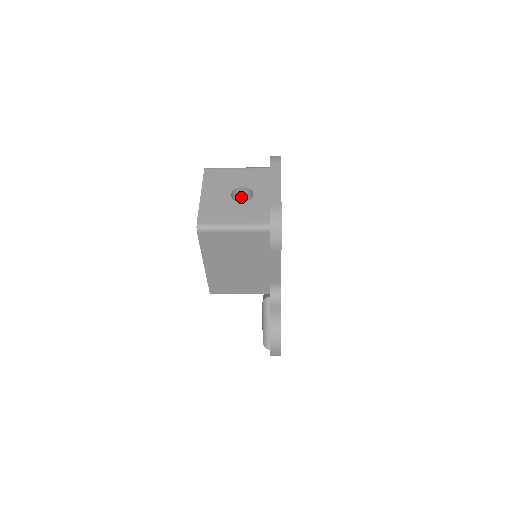
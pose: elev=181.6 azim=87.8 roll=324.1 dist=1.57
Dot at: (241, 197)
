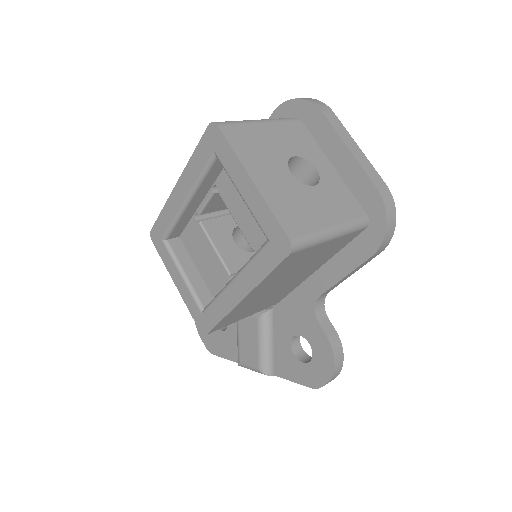
Dot at: occluded
